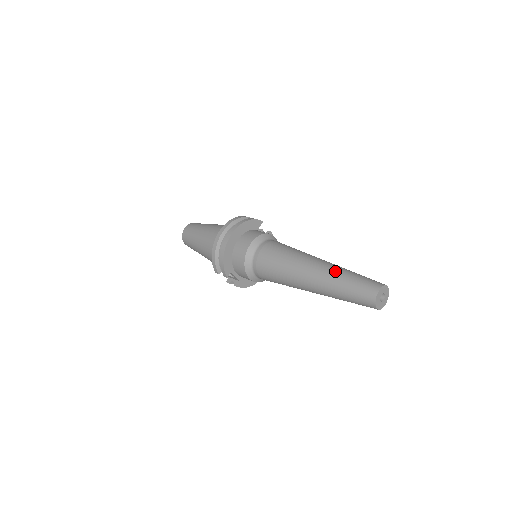
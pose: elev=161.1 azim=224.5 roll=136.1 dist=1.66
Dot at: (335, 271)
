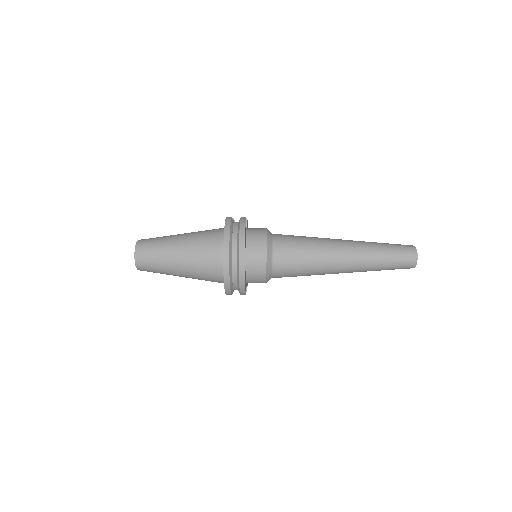
Dot at: (370, 253)
